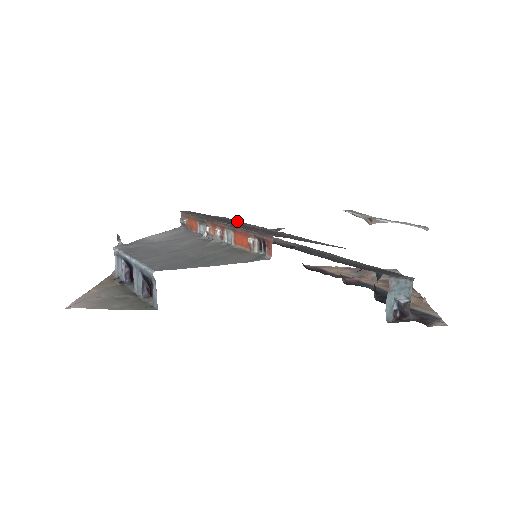
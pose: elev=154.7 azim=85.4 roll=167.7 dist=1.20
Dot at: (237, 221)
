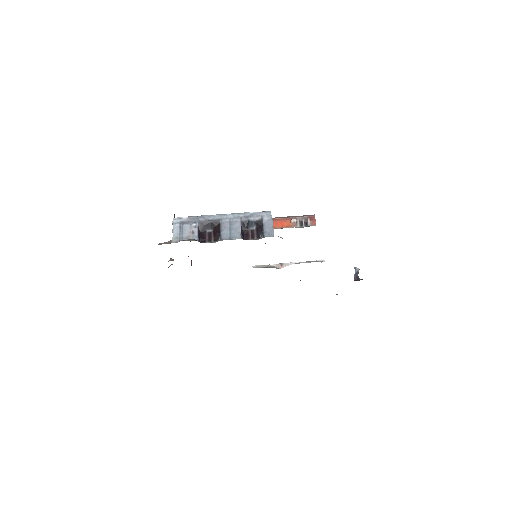
Dot at: occluded
